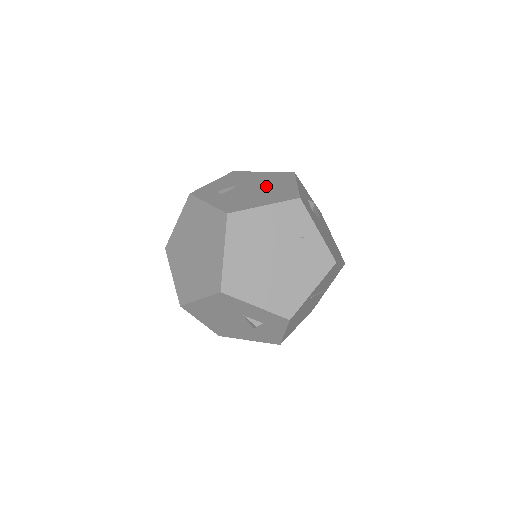
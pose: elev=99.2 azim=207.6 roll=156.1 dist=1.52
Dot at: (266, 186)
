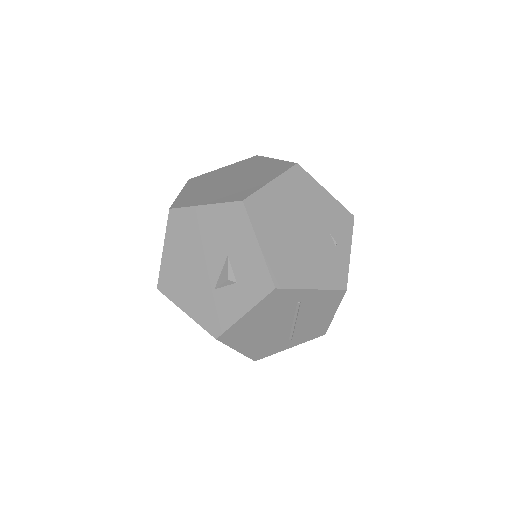
Dot at: occluded
